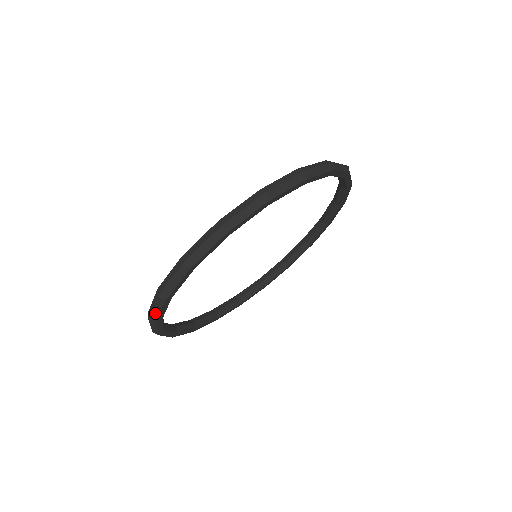
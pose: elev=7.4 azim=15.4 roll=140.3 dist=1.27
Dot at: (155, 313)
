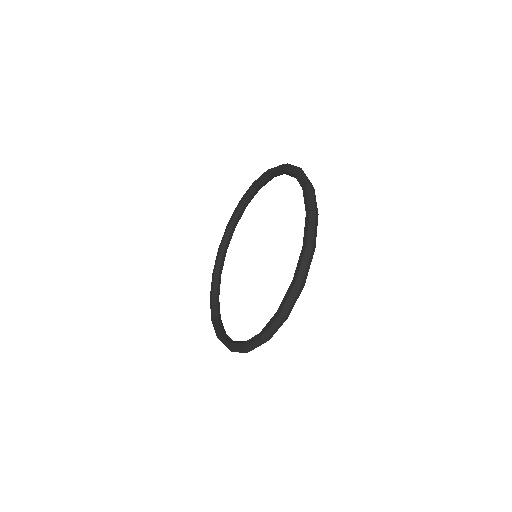
Dot at: (292, 306)
